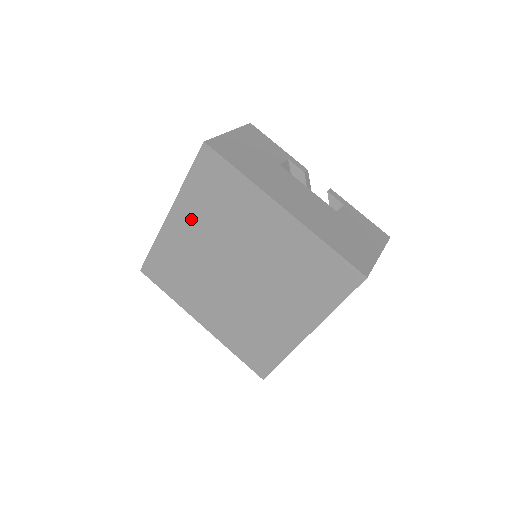
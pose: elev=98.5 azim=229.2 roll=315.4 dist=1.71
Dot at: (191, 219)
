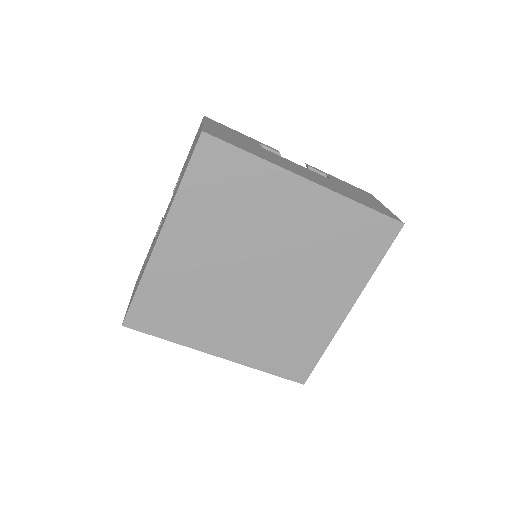
Dot at: (193, 232)
